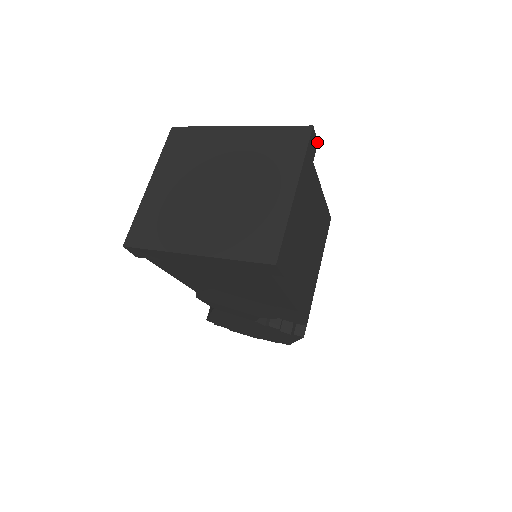
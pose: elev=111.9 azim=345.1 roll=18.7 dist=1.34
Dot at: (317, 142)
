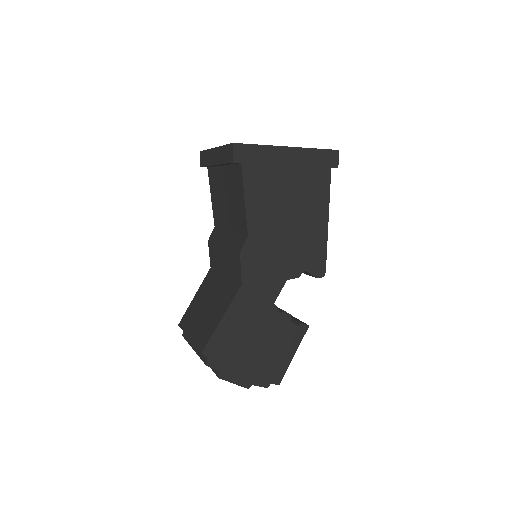
Dot at: occluded
